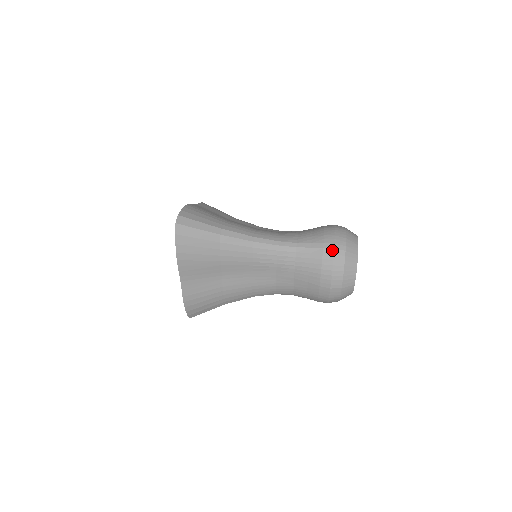
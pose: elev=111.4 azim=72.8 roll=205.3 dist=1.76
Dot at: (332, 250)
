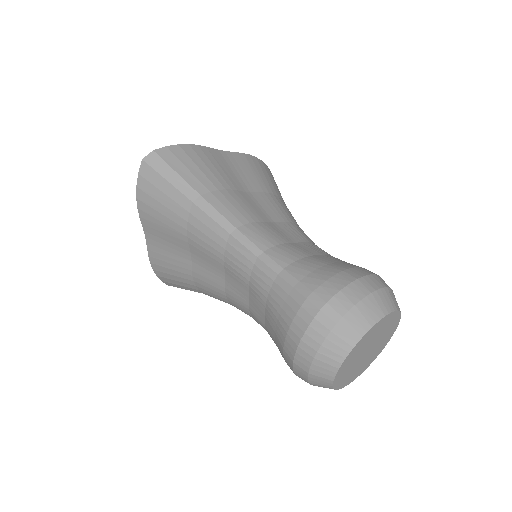
Dot at: (316, 310)
